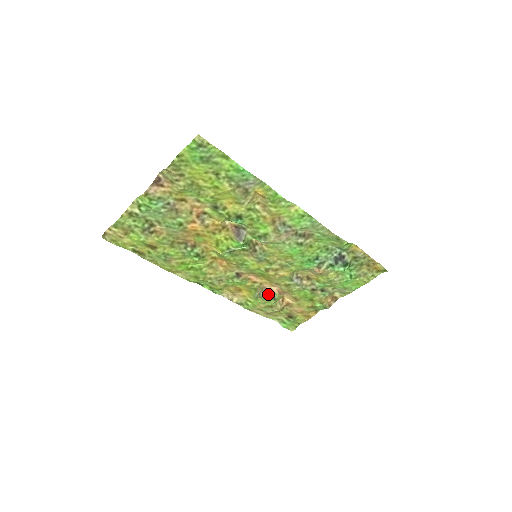
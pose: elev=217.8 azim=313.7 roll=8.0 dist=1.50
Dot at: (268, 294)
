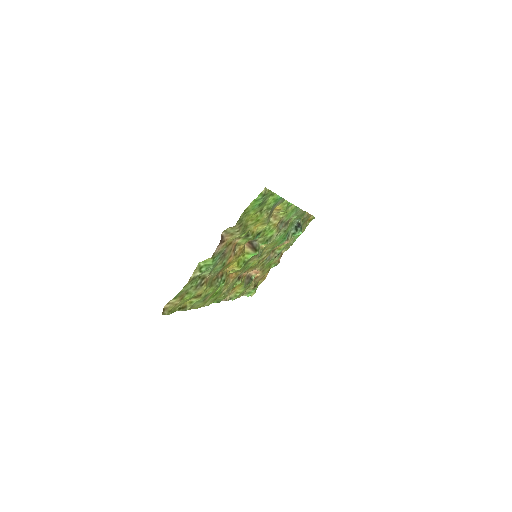
Dot at: (249, 279)
